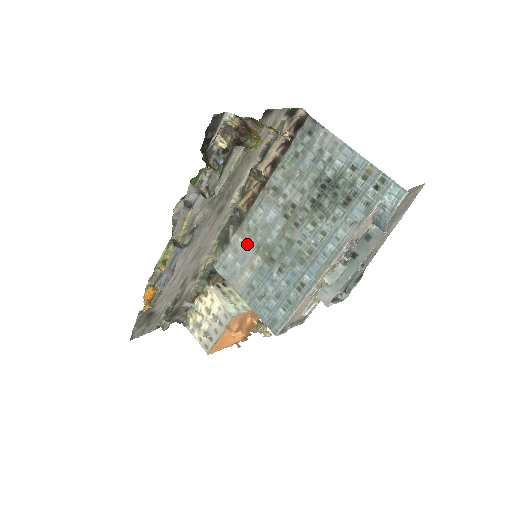
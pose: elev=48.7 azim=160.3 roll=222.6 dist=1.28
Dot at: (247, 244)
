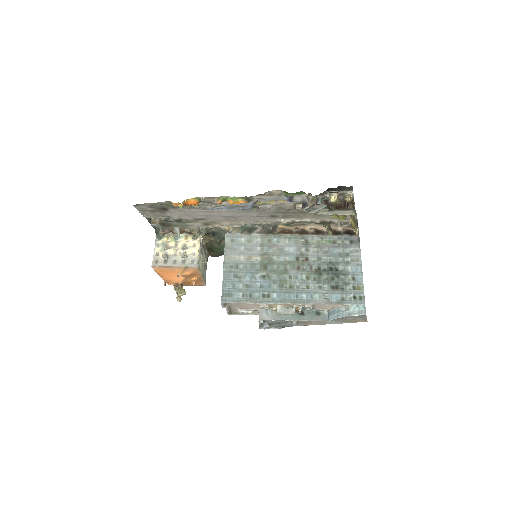
Dot at: (260, 246)
